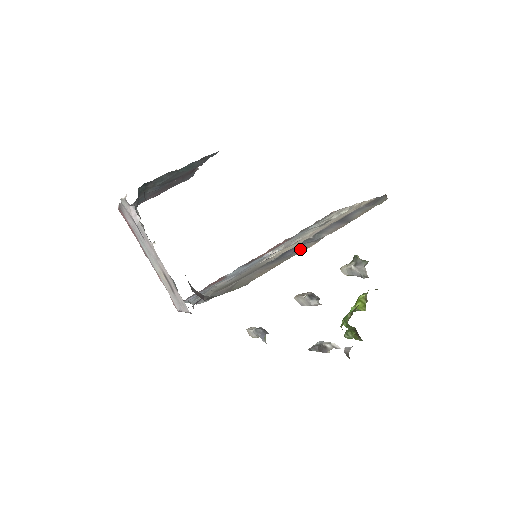
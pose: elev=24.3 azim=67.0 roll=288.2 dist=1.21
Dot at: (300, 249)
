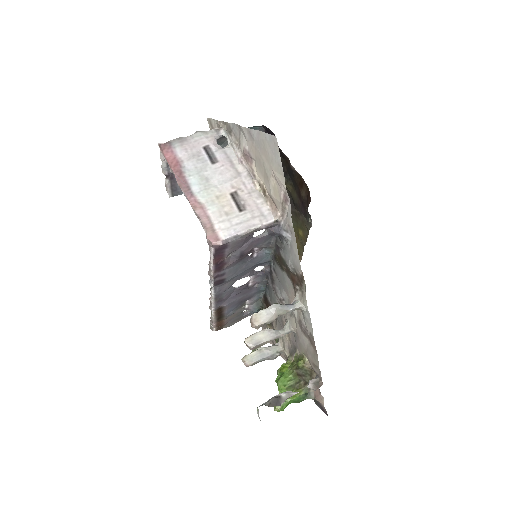
Dot at: occluded
